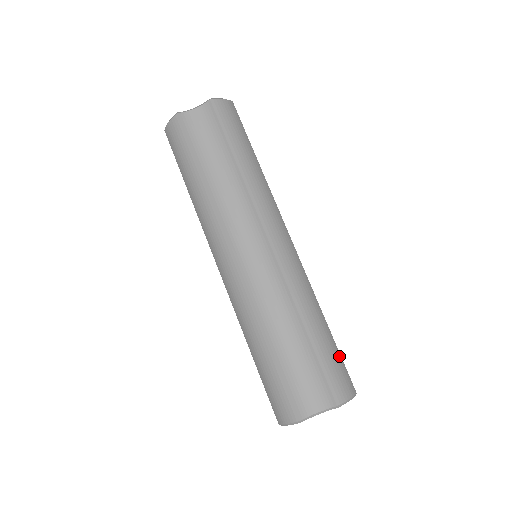
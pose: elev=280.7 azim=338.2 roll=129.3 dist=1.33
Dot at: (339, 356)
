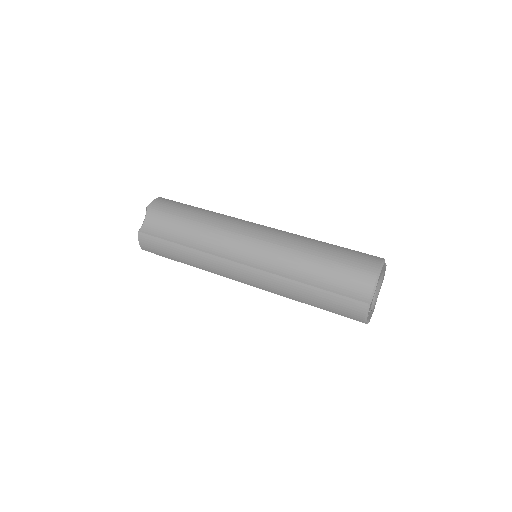
Dot at: (352, 251)
